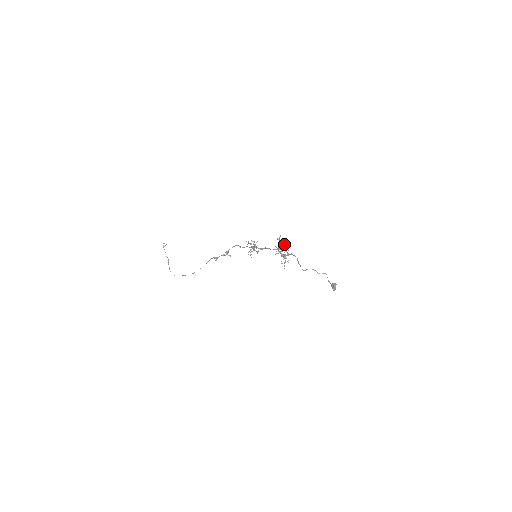
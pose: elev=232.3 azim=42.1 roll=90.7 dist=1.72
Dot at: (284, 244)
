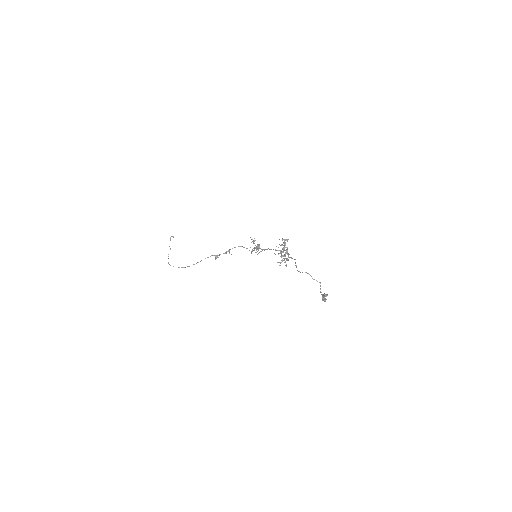
Dot at: occluded
